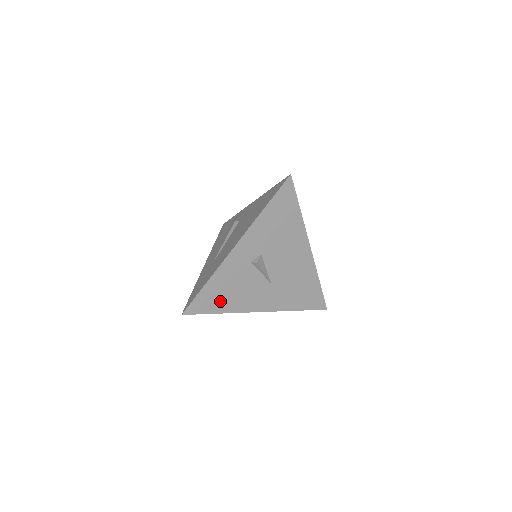
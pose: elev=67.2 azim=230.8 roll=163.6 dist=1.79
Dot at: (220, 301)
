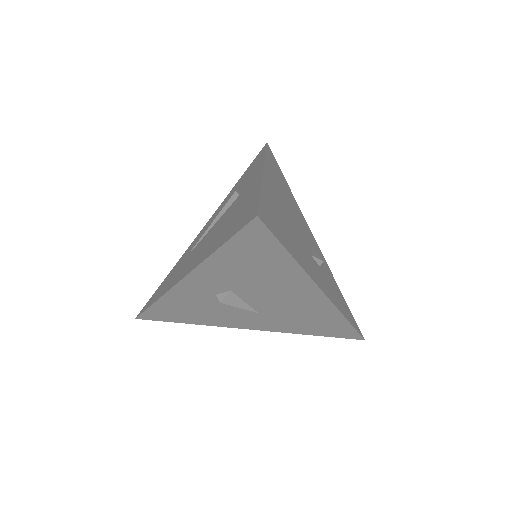
Dot at: (184, 316)
